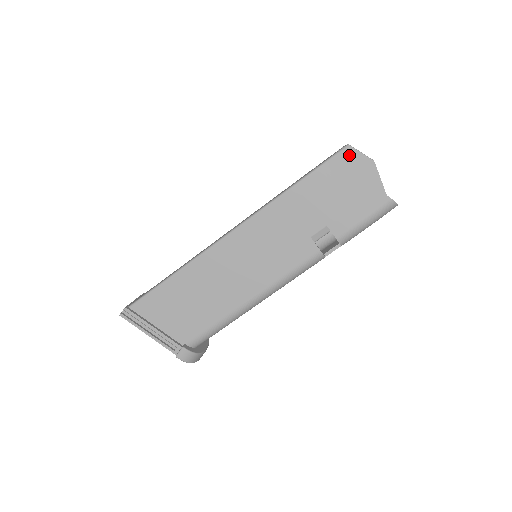
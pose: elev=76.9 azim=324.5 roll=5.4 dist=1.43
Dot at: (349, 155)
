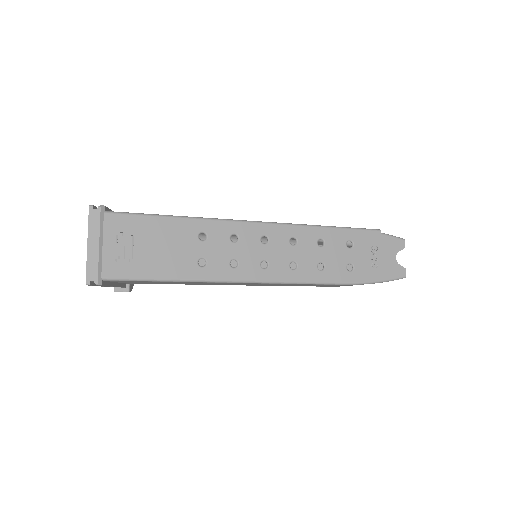
Dot at: occluded
